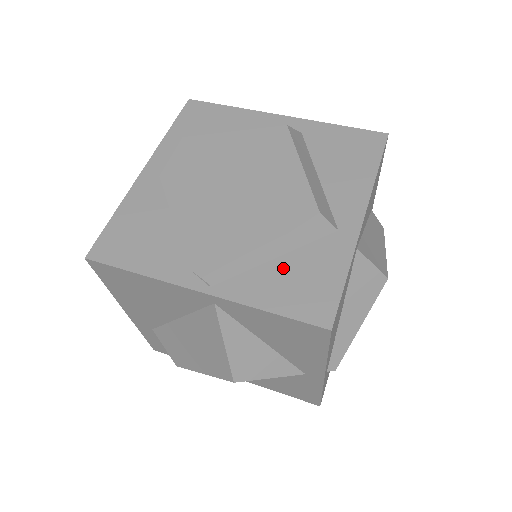
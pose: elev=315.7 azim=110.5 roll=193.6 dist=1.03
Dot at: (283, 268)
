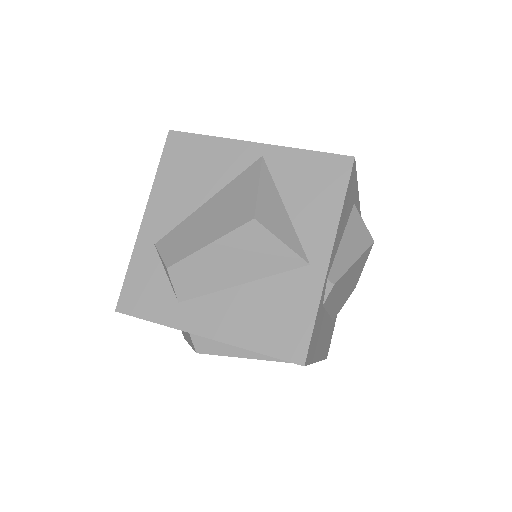
Dot at: occluded
